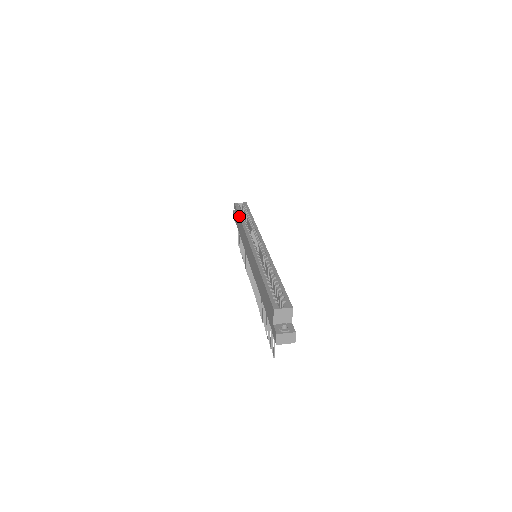
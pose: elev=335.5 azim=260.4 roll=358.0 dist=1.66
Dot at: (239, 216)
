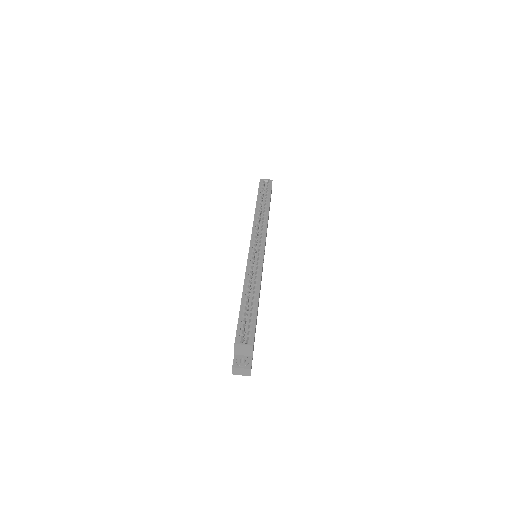
Dot at: (256, 201)
